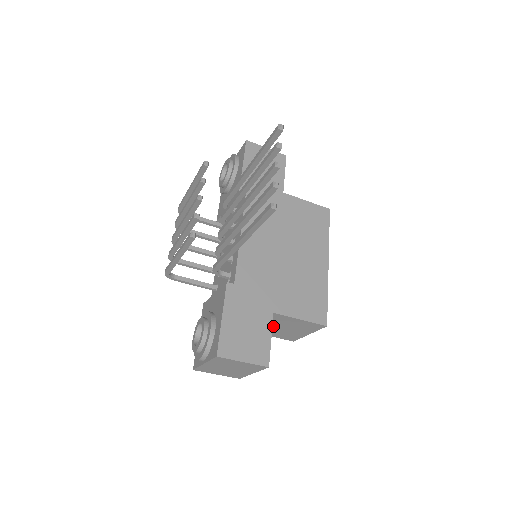
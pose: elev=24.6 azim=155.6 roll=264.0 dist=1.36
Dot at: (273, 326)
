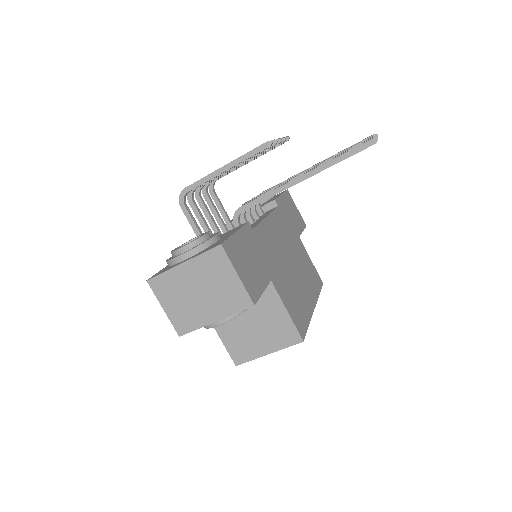
Dot at: (244, 314)
